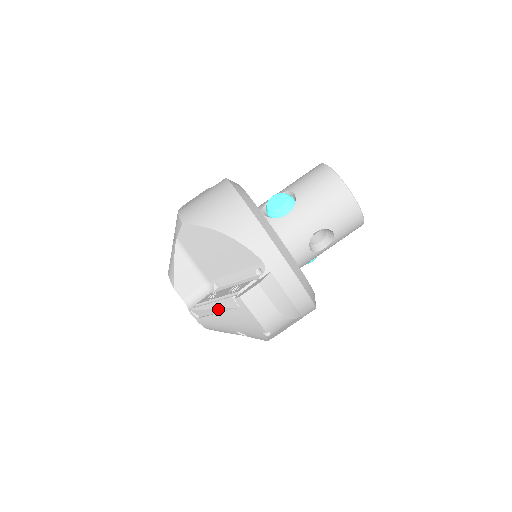
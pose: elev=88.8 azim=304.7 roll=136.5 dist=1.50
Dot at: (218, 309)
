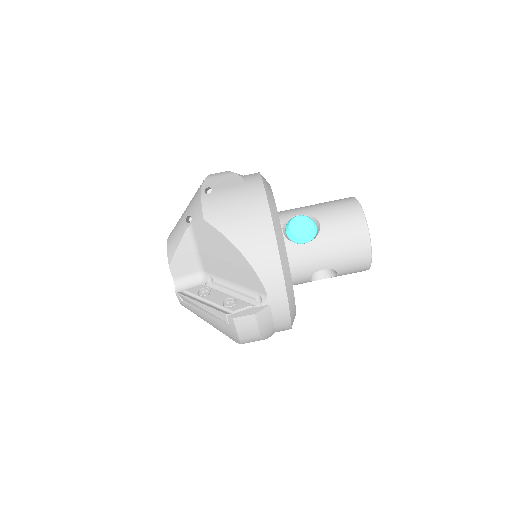
Dot at: (206, 310)
